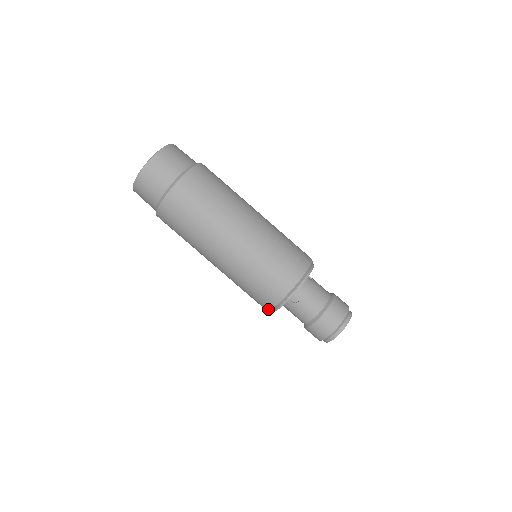
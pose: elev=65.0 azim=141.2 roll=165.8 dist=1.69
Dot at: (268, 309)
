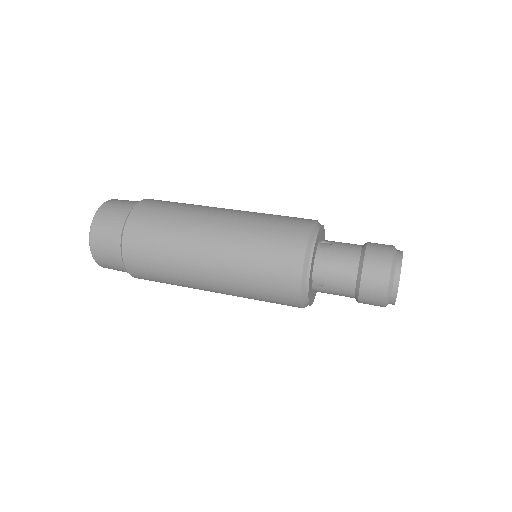
Dot at: occluded
